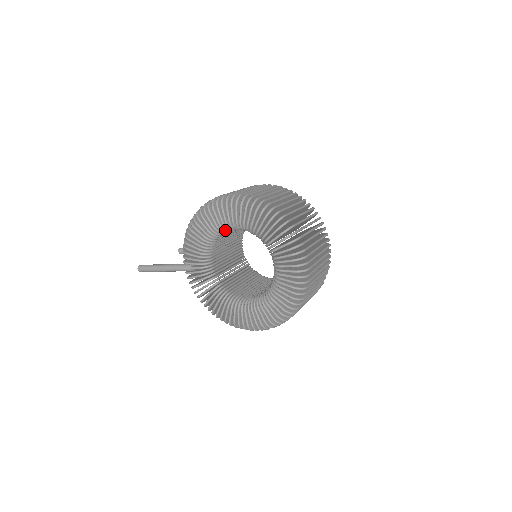
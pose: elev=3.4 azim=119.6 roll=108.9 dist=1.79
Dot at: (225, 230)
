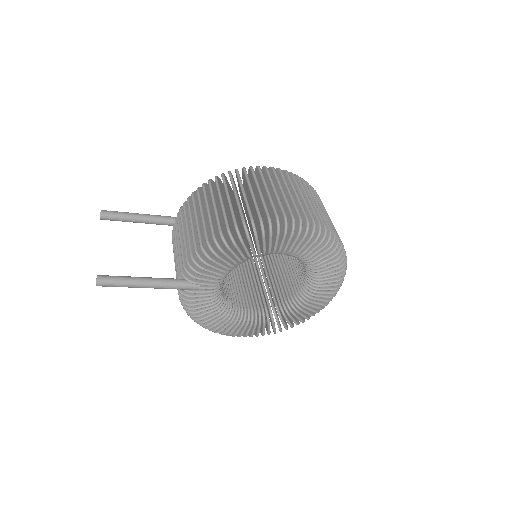
Dot at: (269, 254)
